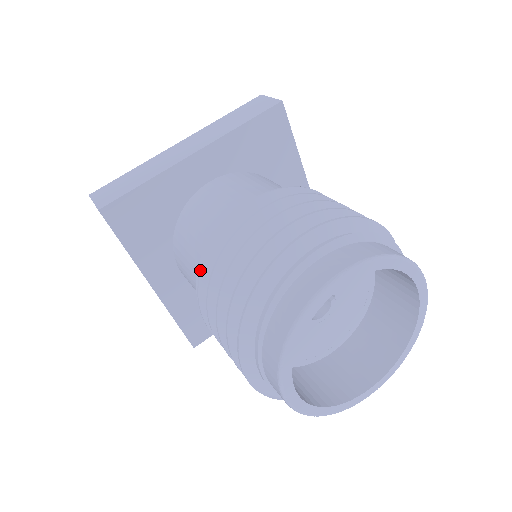
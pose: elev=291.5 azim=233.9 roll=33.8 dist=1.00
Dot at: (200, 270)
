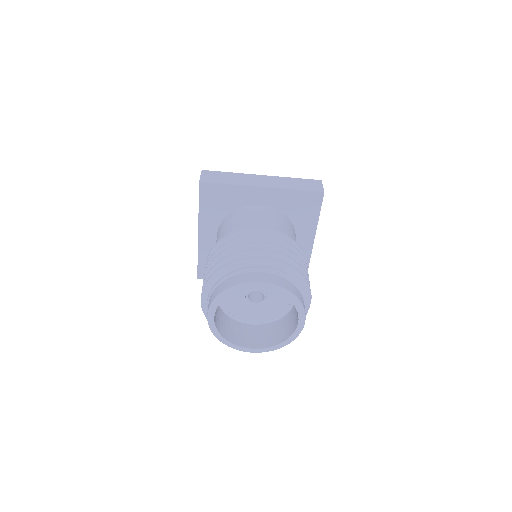
Dot at: (219, 241)
